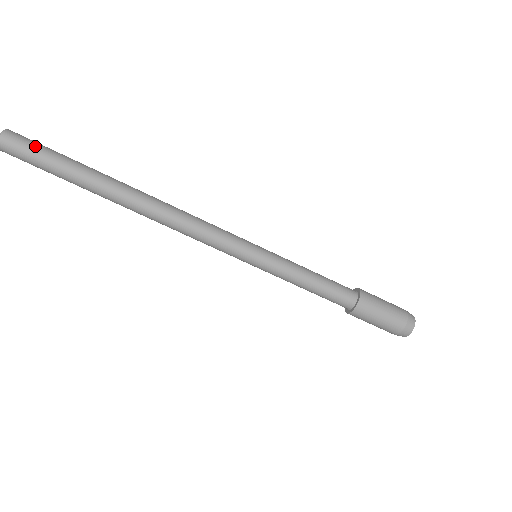
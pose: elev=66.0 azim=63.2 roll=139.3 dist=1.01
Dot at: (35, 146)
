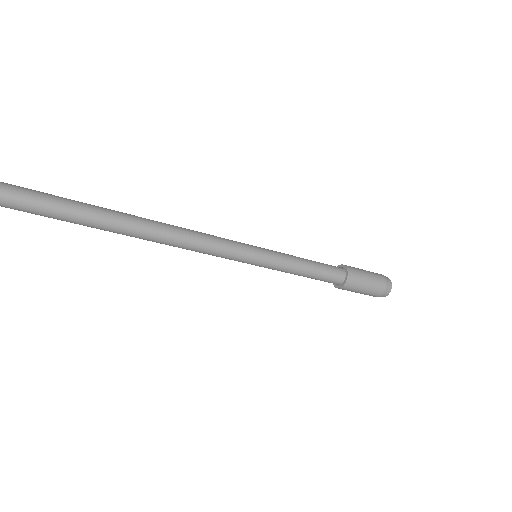
Dot at: (25, 206)
